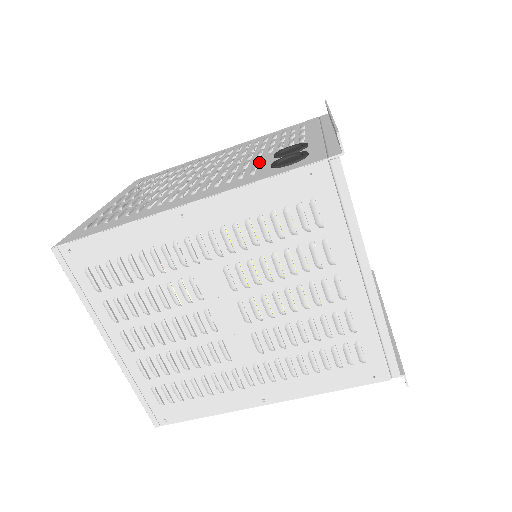
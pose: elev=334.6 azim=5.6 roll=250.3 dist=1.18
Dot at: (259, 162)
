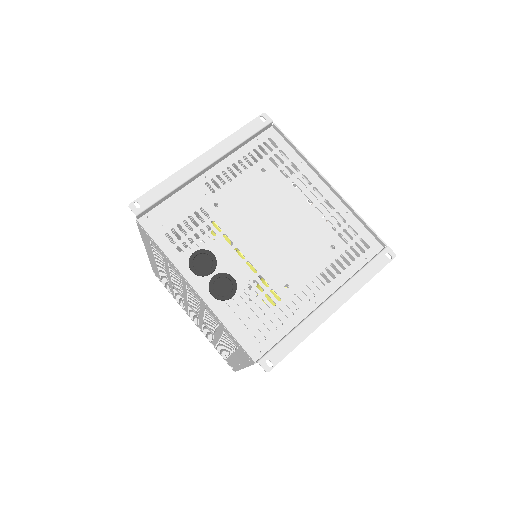
Dot at: occluded
